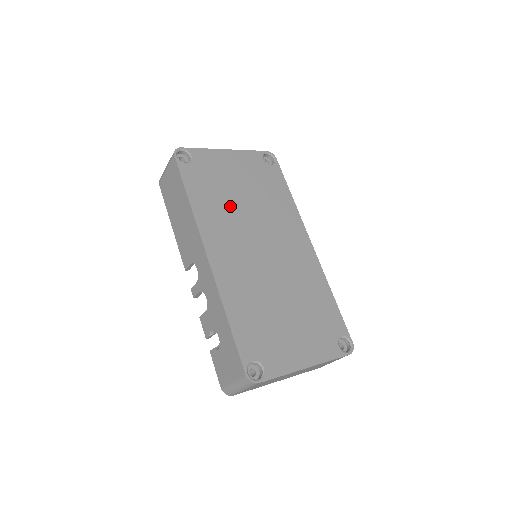
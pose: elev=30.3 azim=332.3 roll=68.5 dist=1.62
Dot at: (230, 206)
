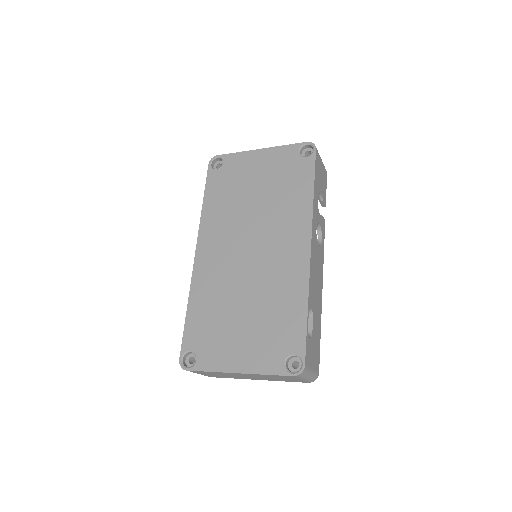
Dot at: (237, 208)
